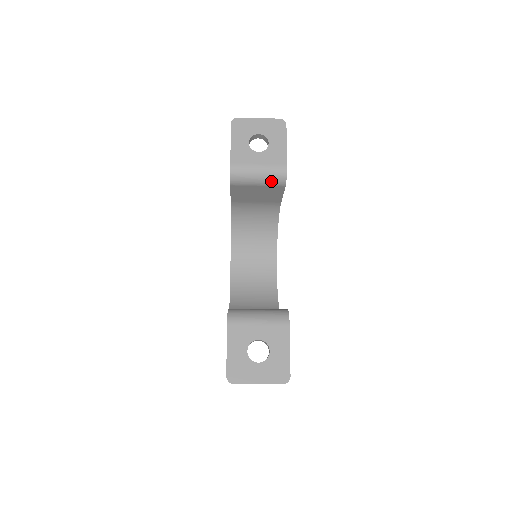
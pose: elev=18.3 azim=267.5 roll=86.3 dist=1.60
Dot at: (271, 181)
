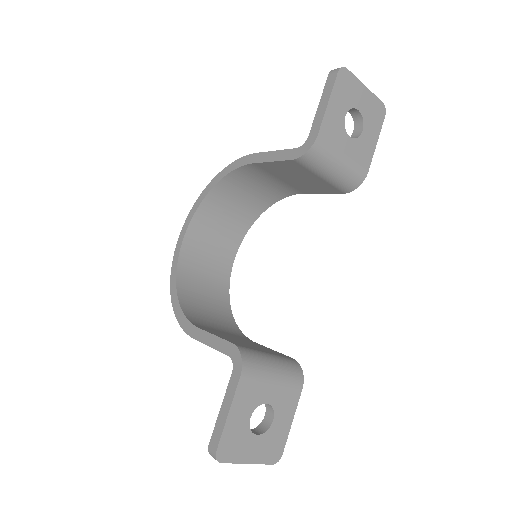
Dot at: (340, 182)
